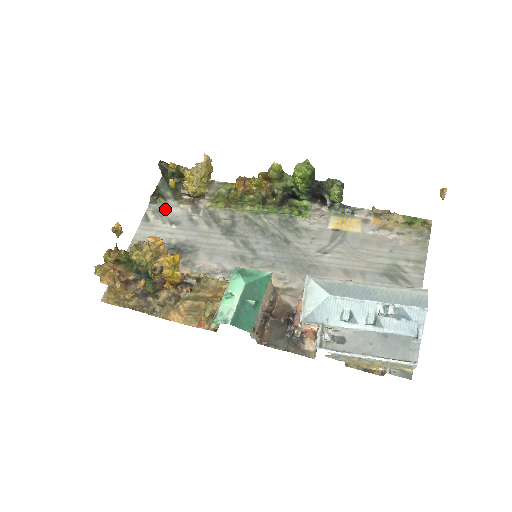
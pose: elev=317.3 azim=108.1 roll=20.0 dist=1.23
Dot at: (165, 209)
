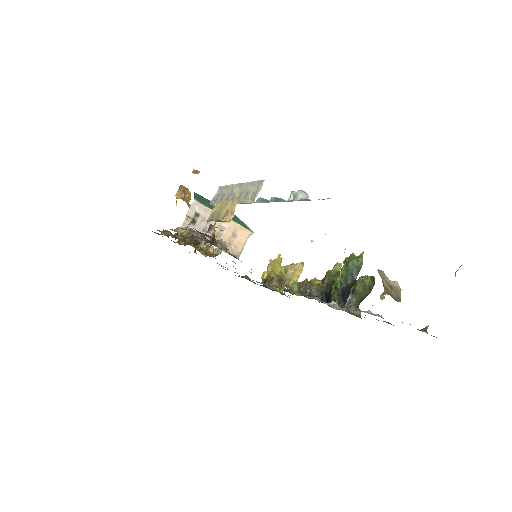
Dot at: occluded
